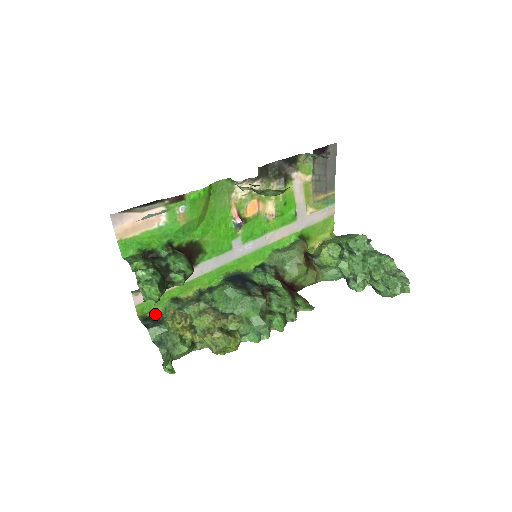
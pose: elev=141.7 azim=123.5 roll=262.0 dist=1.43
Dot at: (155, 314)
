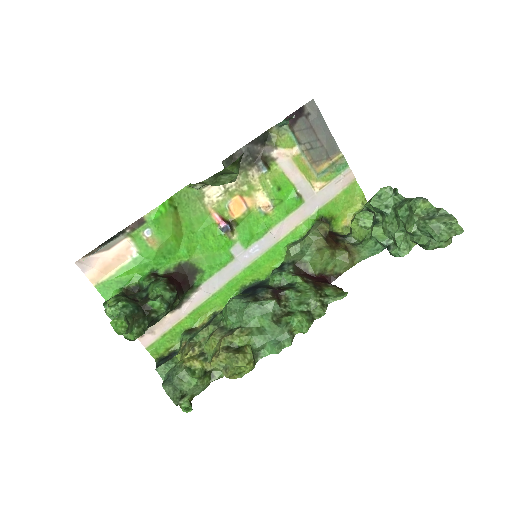
Dot at: (172, 352)
